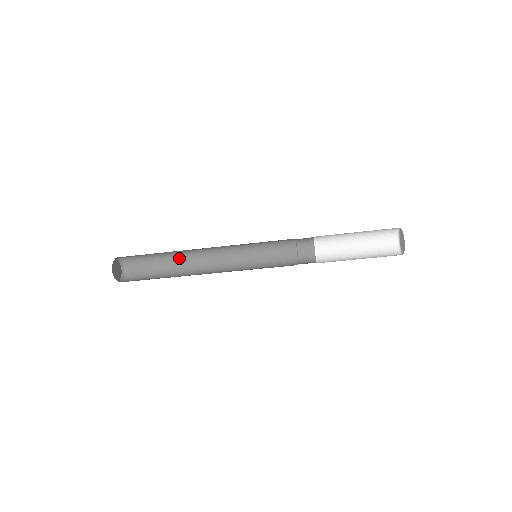
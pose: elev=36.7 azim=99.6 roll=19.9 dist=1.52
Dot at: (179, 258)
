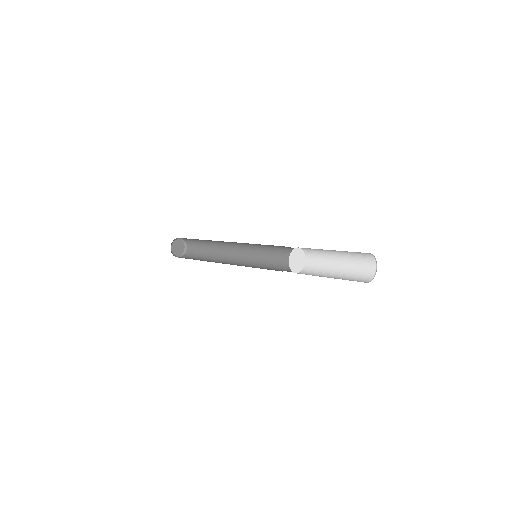
Dot at: occluded
